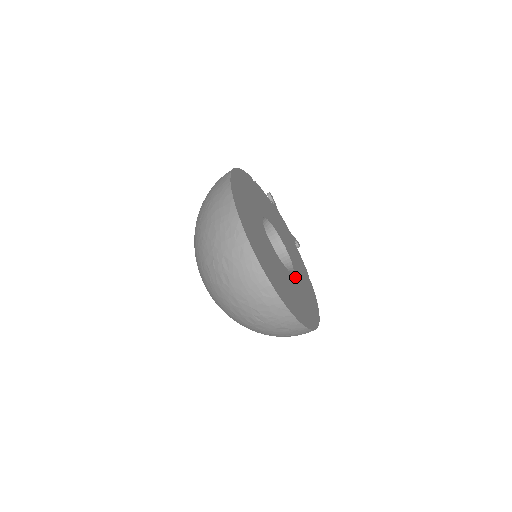
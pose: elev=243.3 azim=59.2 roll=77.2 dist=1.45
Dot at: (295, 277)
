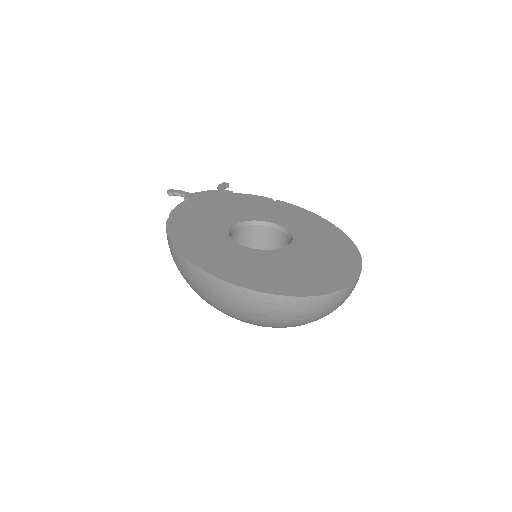
Dot at: (294, 232)
